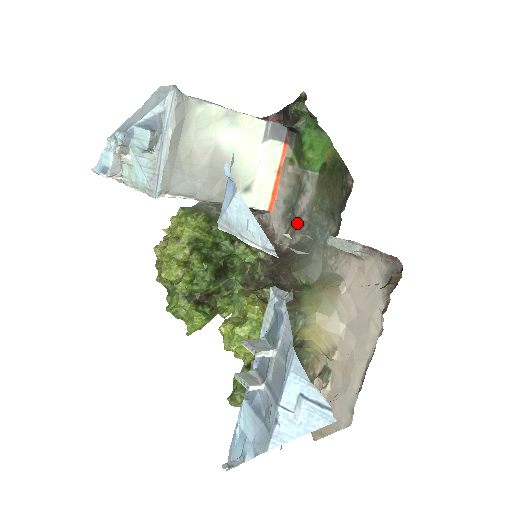
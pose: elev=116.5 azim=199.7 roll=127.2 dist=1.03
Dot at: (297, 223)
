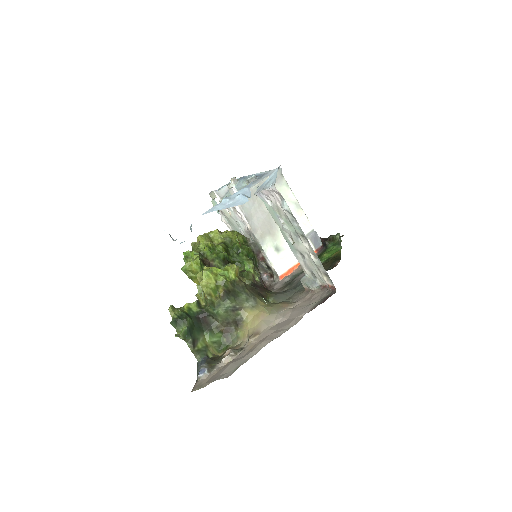
Dot at: (291, 283)
